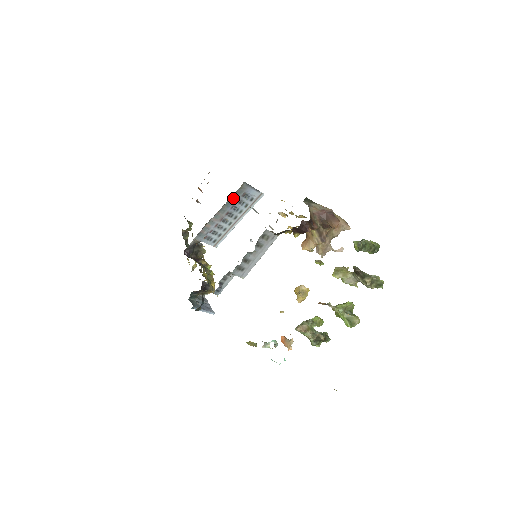
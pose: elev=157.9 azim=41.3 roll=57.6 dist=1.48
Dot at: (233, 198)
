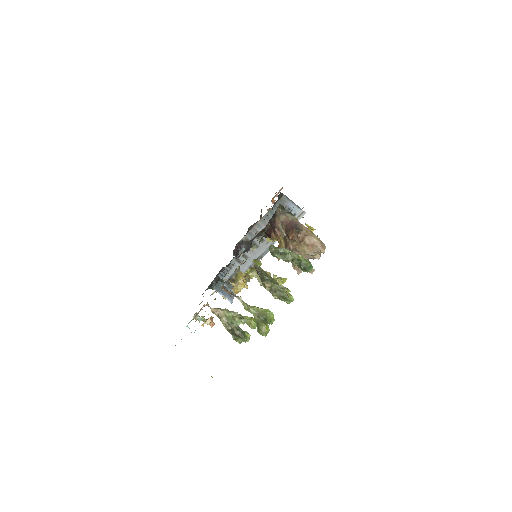
Dot at: (276, 208)
